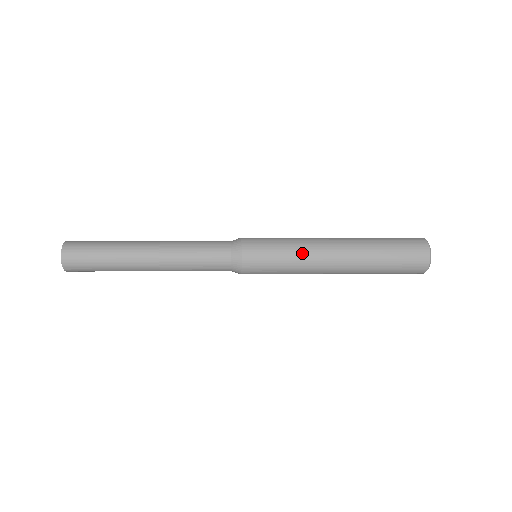
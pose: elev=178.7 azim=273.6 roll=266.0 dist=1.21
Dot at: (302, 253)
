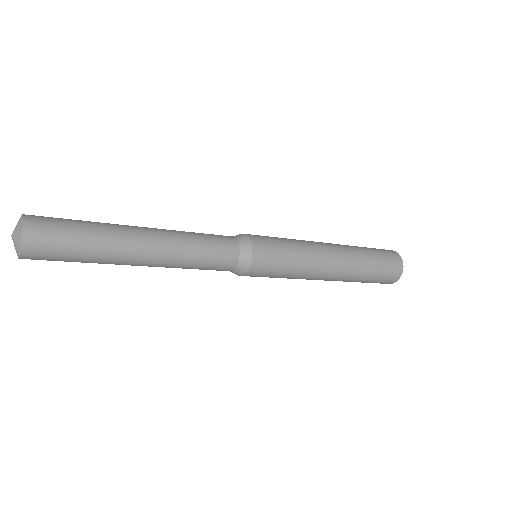
Dot at: (300, 240)
